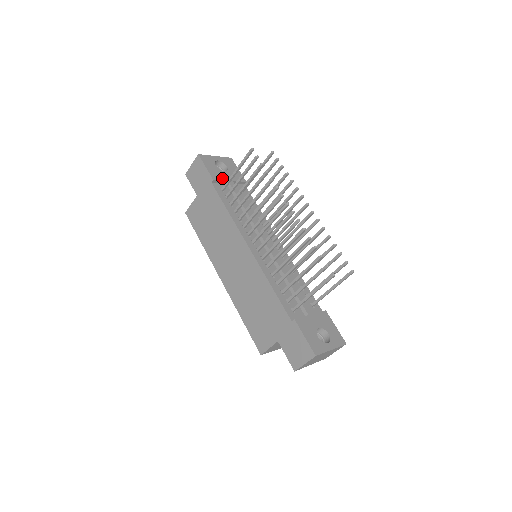
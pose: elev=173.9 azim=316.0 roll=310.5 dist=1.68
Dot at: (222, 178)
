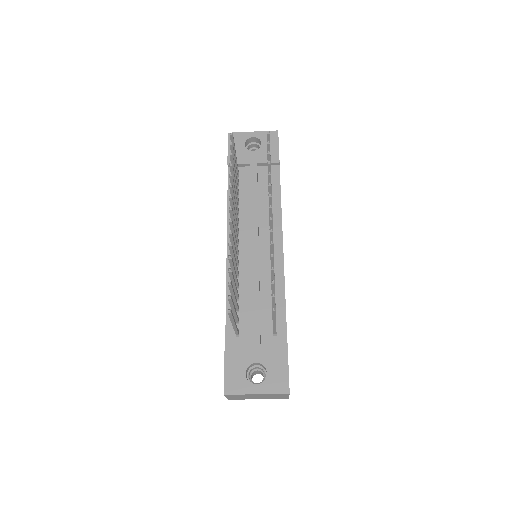
Dot at: (243, 161)
